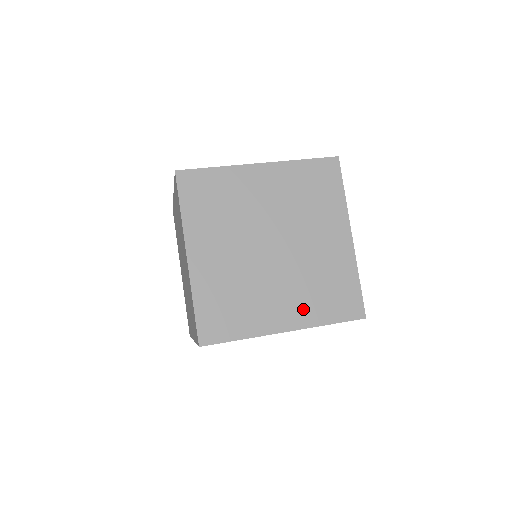
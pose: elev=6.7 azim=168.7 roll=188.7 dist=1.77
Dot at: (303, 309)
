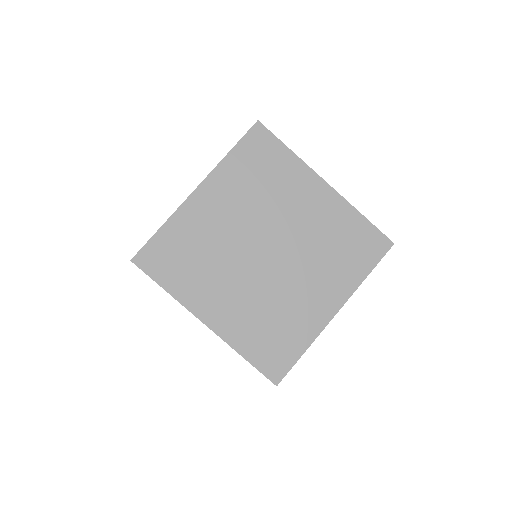
Dot at: (336, 282)
